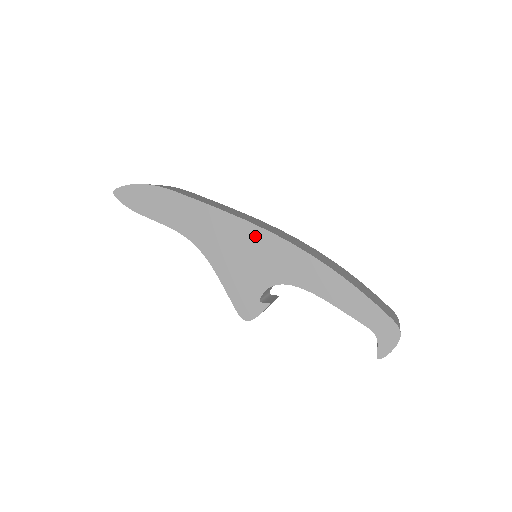
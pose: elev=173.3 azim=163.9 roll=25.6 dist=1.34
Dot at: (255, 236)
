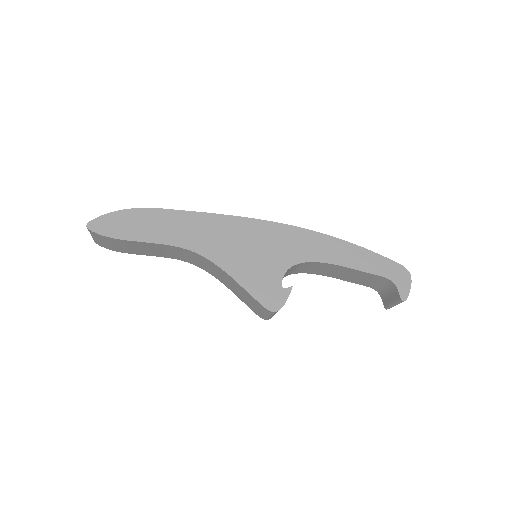
Dot at: (257, 228)
